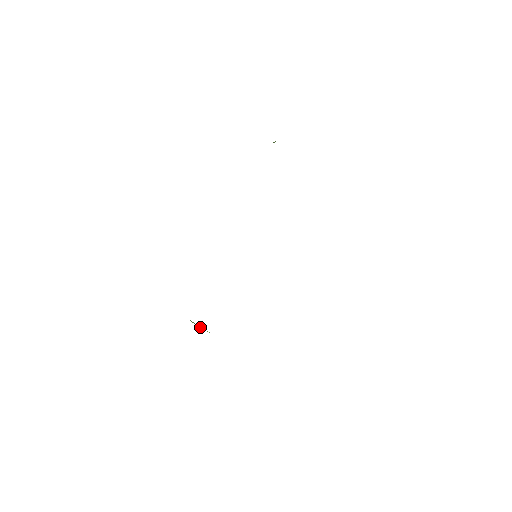
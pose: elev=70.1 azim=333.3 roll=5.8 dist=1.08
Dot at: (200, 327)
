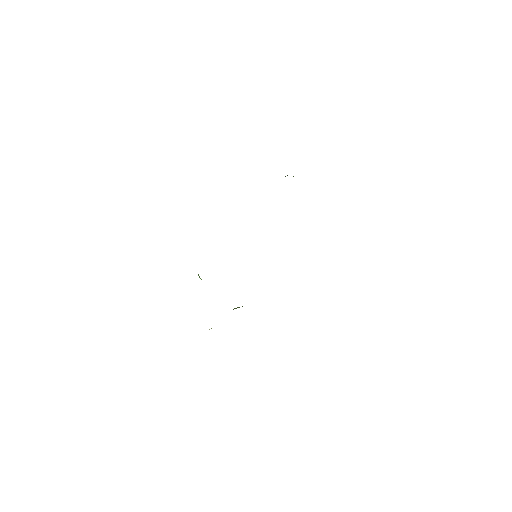
Dot at: occluded
